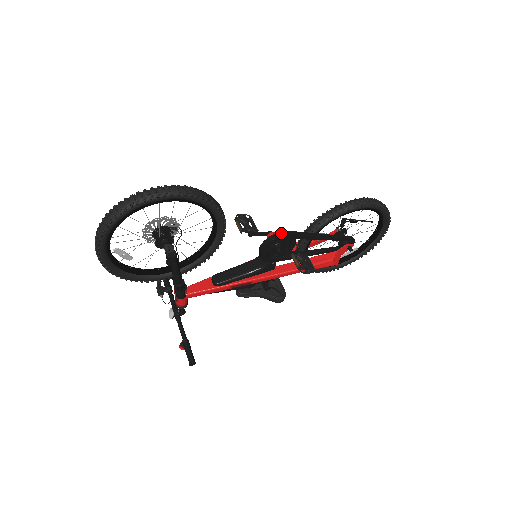
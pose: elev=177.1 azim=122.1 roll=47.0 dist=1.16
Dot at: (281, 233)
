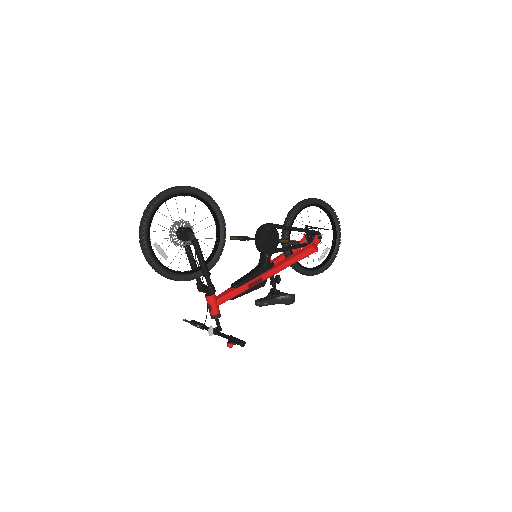
Dot at: (264, 224)
